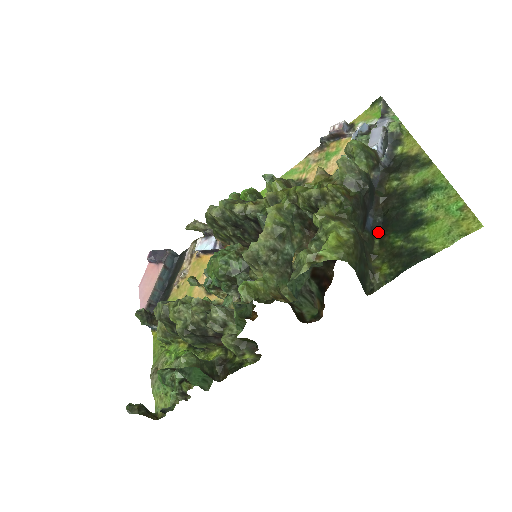
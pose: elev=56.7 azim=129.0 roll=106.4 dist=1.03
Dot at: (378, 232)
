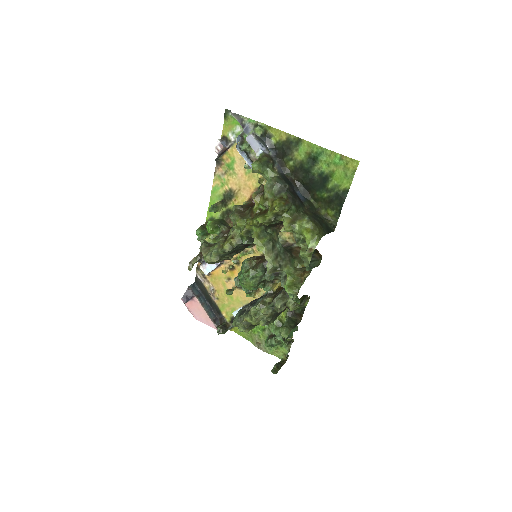
Dot at: (308, 195)
